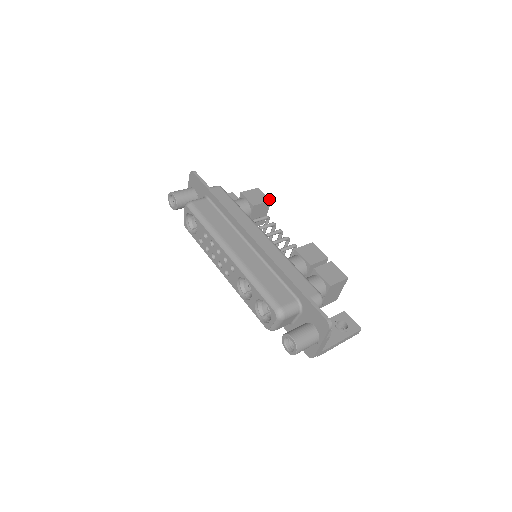
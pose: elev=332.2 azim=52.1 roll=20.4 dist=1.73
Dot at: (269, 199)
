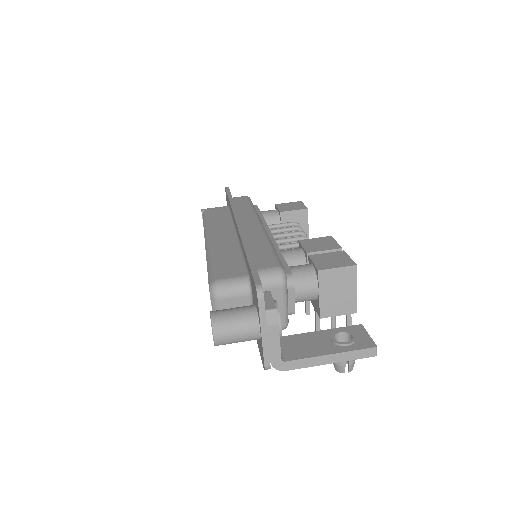
Dot at: (306, 207)
